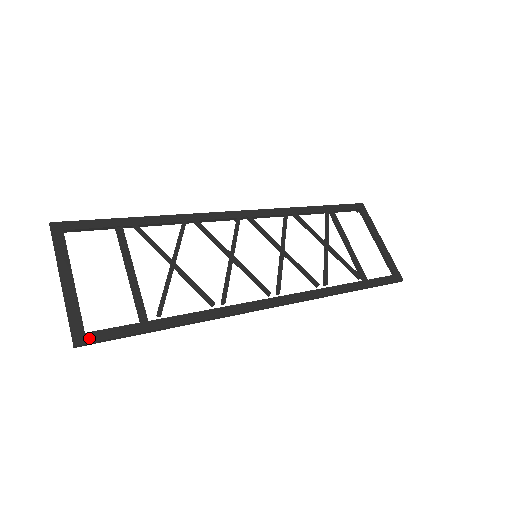
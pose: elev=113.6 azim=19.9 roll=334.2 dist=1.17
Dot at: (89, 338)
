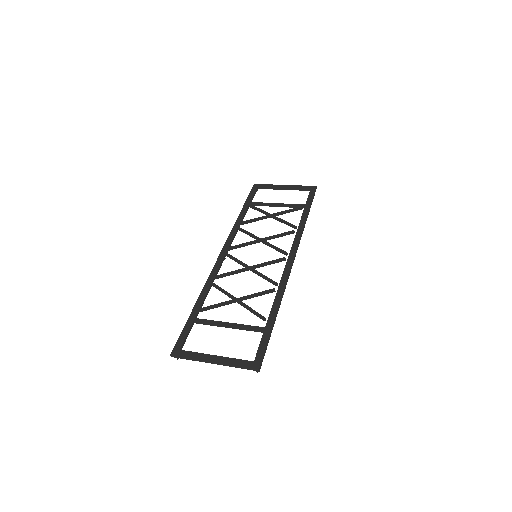
Dot at: (258, 361)
